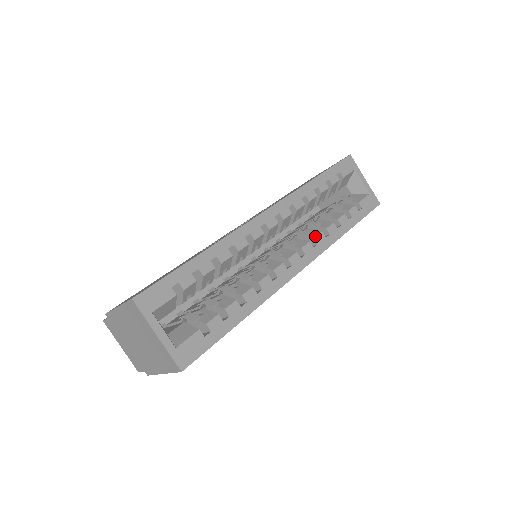
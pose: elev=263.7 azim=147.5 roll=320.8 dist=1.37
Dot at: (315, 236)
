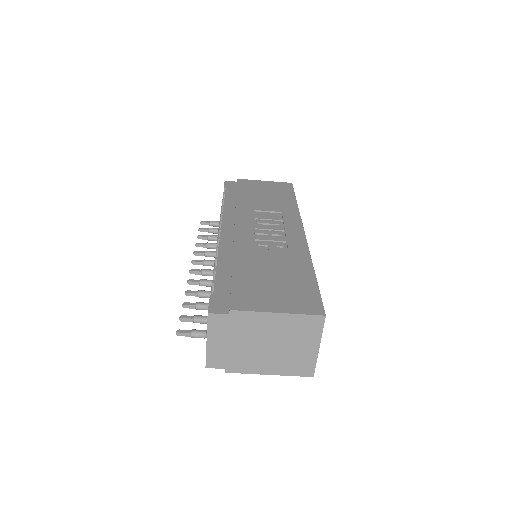
Dot at: occluded
